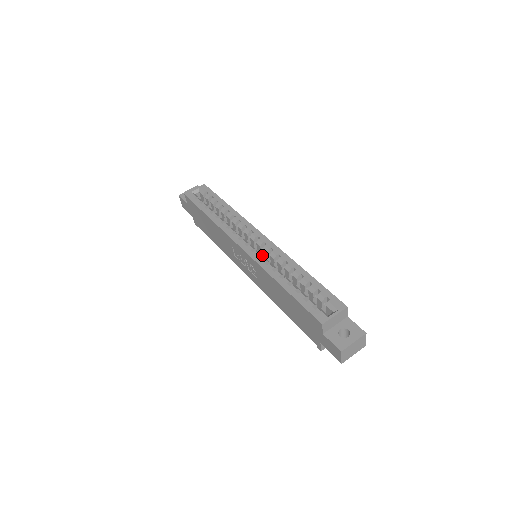
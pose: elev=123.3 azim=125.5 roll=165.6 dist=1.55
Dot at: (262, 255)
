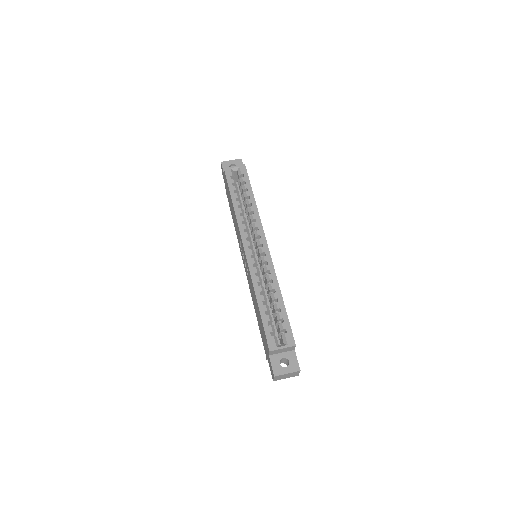
Dot at: (257, 264)
